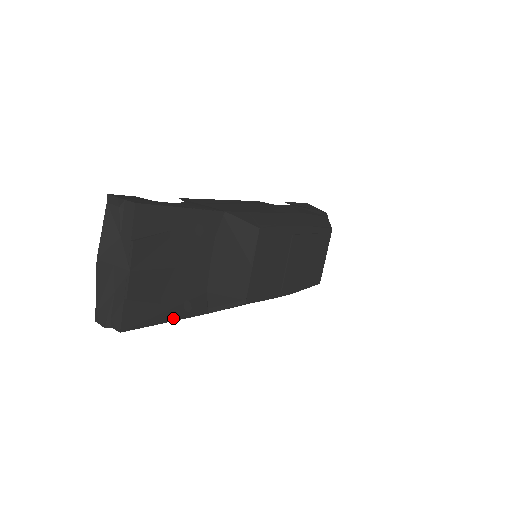
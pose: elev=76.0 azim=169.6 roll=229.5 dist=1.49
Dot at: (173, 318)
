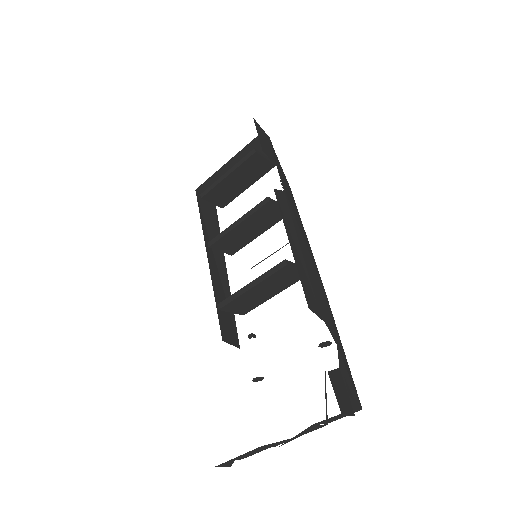
Dot at: occluded
